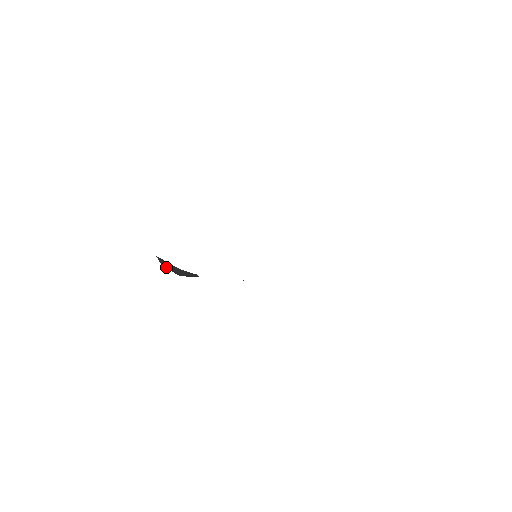
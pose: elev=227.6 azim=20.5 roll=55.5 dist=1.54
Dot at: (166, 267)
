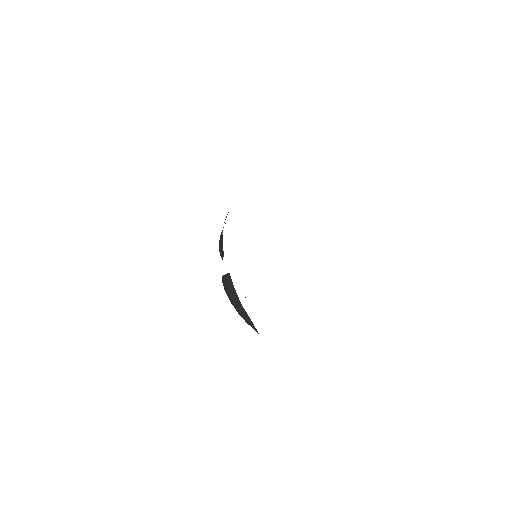
Dot at: (238, 309)
